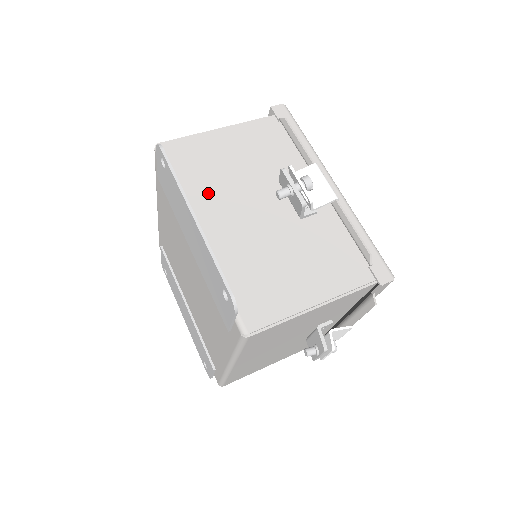
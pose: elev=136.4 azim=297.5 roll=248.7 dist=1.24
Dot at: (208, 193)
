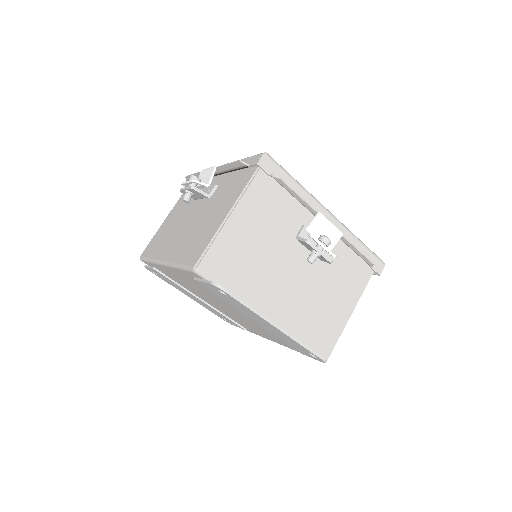
Dot at: (257, 285)
